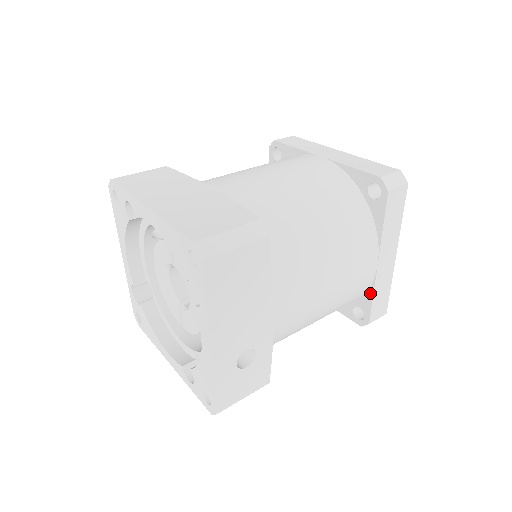
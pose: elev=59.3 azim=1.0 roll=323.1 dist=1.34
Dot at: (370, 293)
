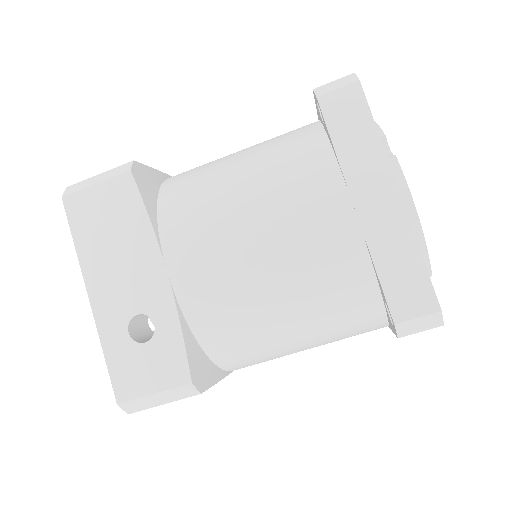
Dot at: (373, 265)
